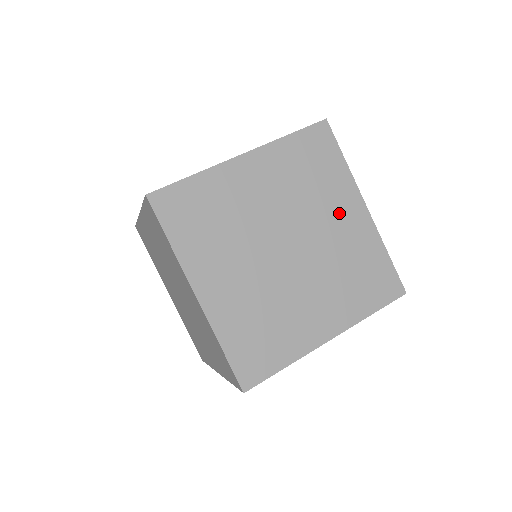
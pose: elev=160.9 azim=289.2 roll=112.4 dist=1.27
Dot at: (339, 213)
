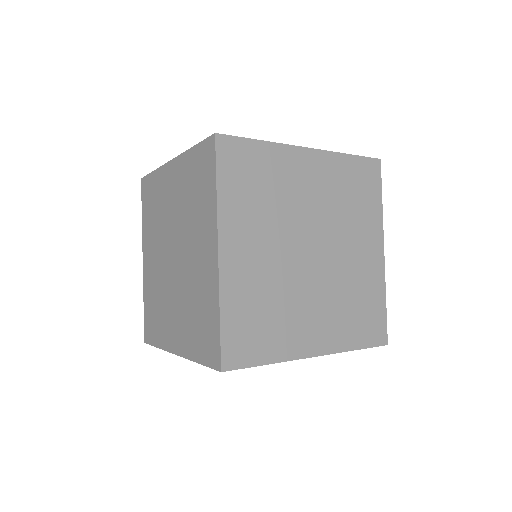
Dot at: (303, 181)
